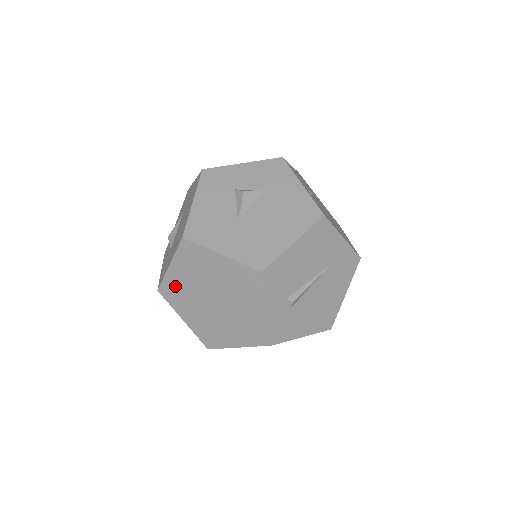
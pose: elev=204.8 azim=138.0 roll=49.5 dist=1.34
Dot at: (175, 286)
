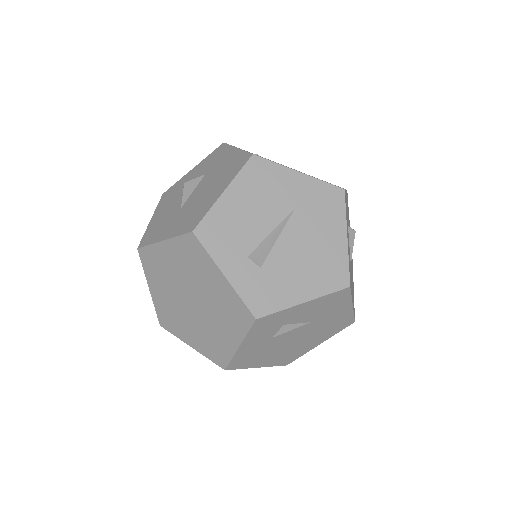
Dot at: (164, 309)
